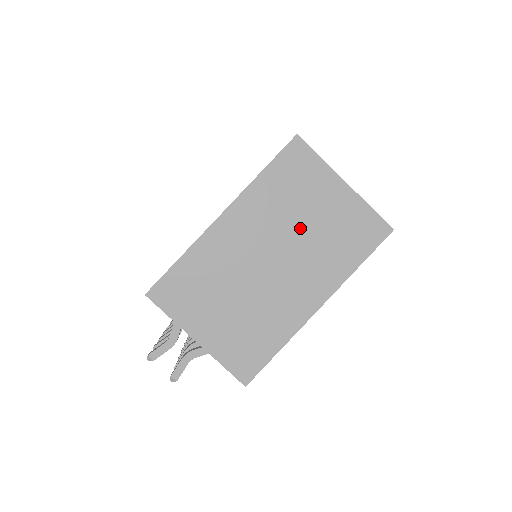
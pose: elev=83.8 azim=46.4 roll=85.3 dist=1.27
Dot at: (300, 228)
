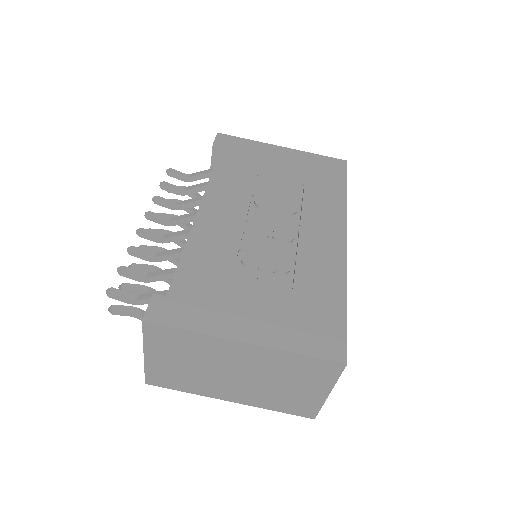
Dot at: (275, 382)
